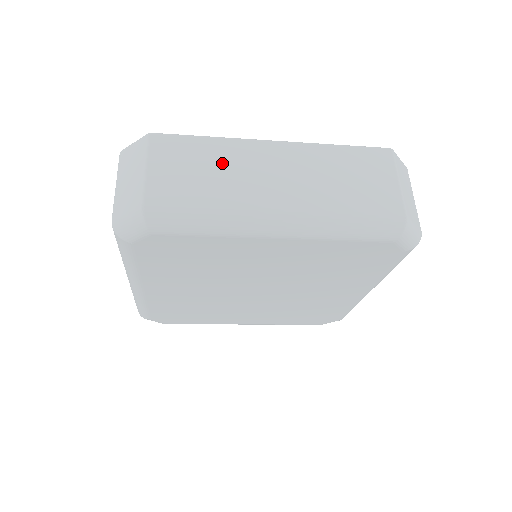
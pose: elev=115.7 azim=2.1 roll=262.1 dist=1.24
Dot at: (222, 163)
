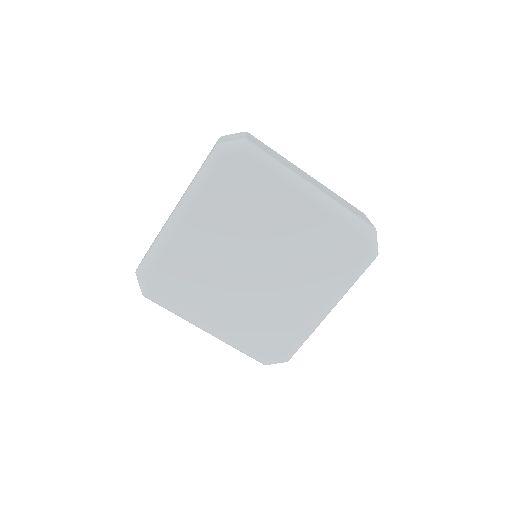
Dot at: (283, 159)
